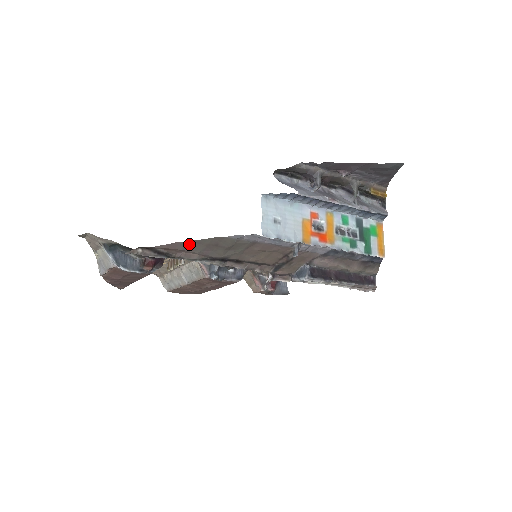
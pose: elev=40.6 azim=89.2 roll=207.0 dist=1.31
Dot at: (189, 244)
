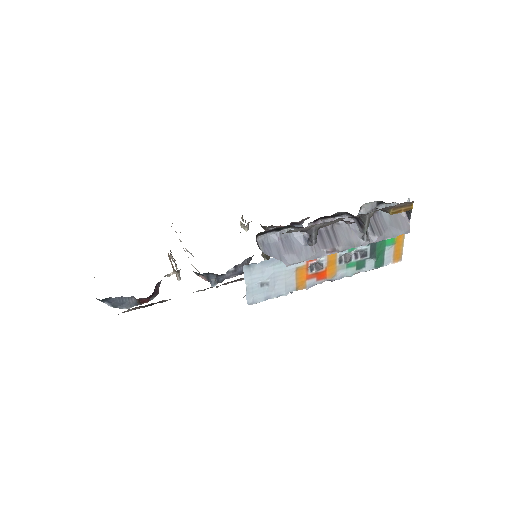
Dot at: occluded
